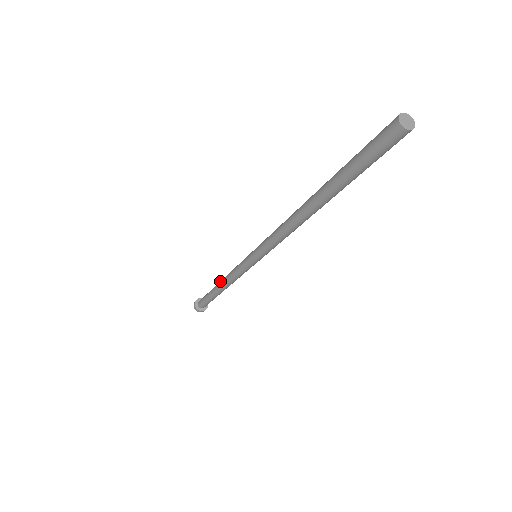
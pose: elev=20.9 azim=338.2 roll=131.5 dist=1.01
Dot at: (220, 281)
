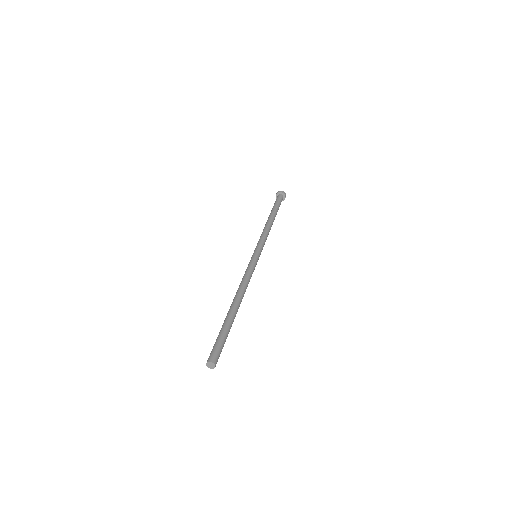
Dot at: (268, 220)
